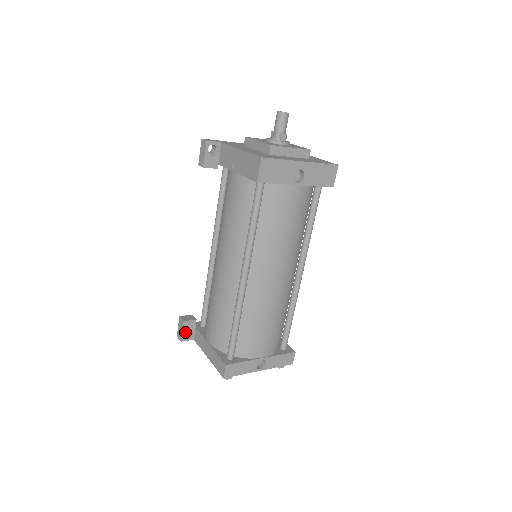
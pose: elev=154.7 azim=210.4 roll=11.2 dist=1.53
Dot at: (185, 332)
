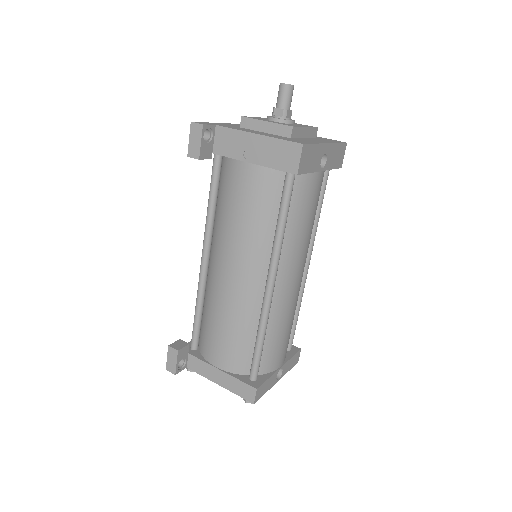
Dot at: occluded
